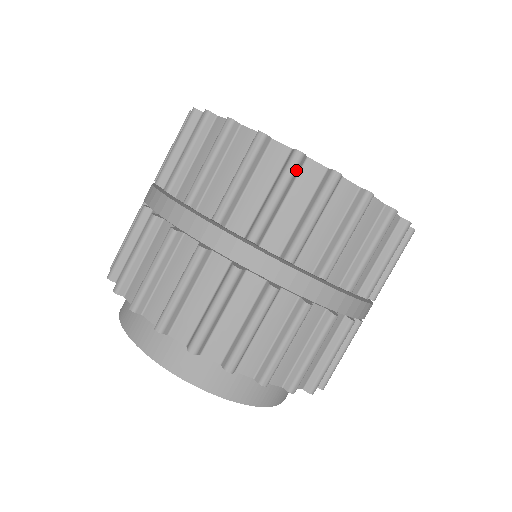
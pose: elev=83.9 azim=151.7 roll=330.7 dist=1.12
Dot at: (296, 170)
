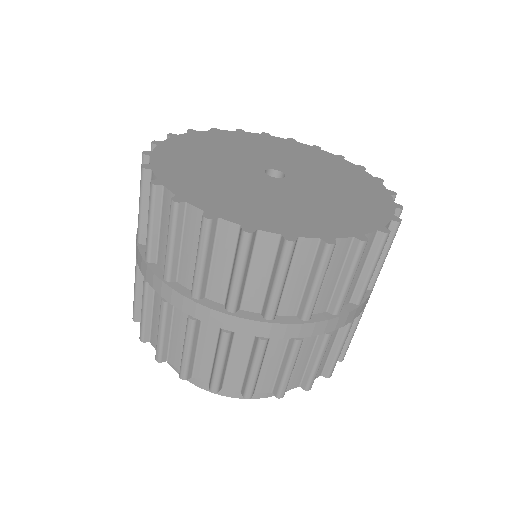
Dot at: (292, 255)
